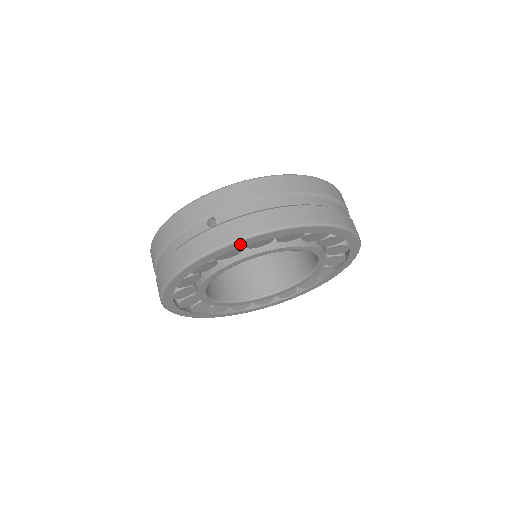
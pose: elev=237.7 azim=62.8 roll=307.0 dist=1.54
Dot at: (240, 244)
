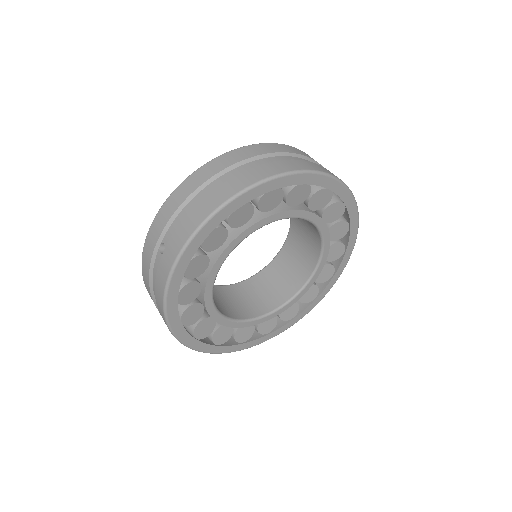
Dot at: (190, 251)
